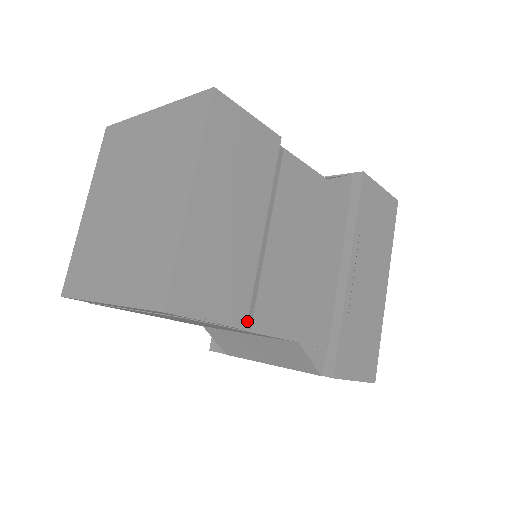
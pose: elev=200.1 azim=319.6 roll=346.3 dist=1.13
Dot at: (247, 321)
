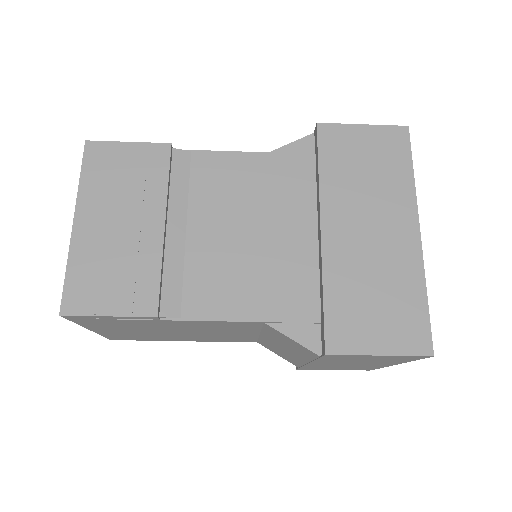
Dot at: (158, 309)
